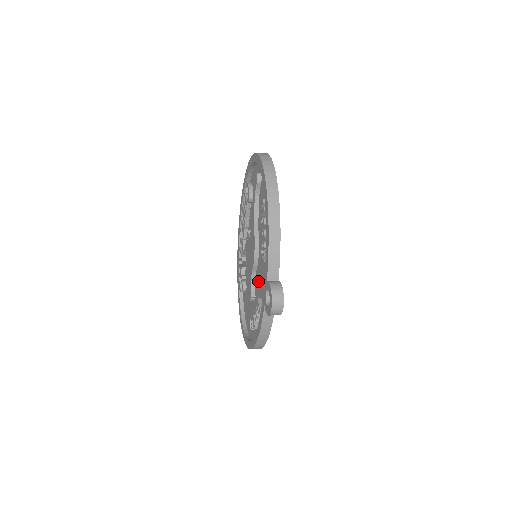
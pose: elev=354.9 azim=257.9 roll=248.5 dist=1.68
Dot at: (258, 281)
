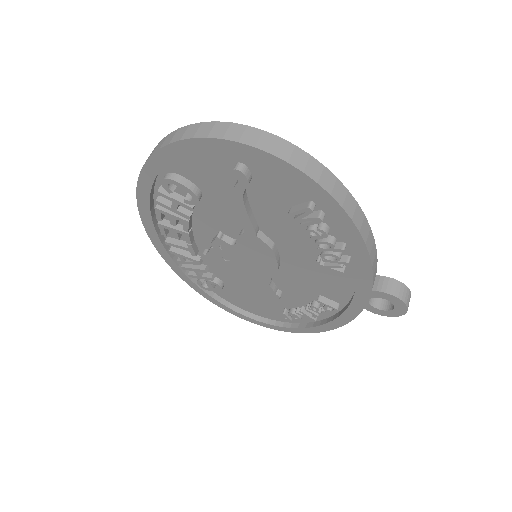
Dot at: (292, 281)
